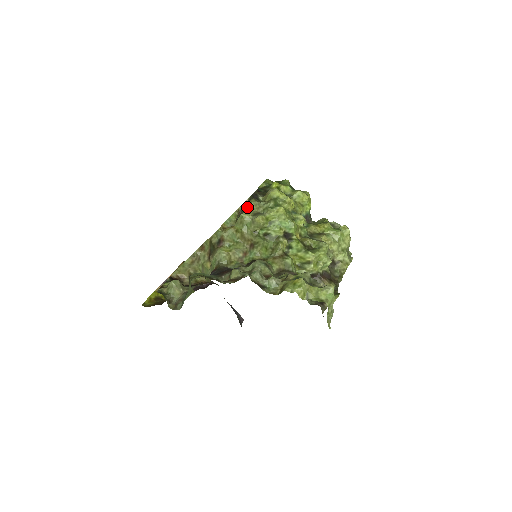
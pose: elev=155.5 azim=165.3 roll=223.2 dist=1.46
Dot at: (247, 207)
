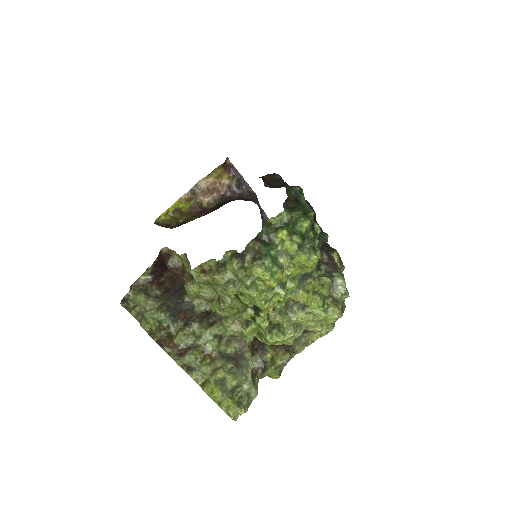
Dot at: (227, 266)
